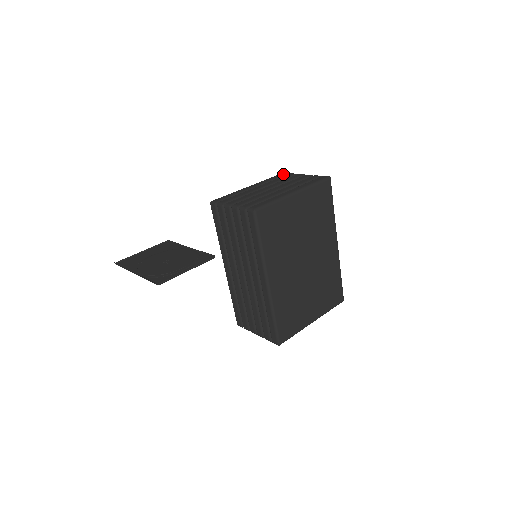
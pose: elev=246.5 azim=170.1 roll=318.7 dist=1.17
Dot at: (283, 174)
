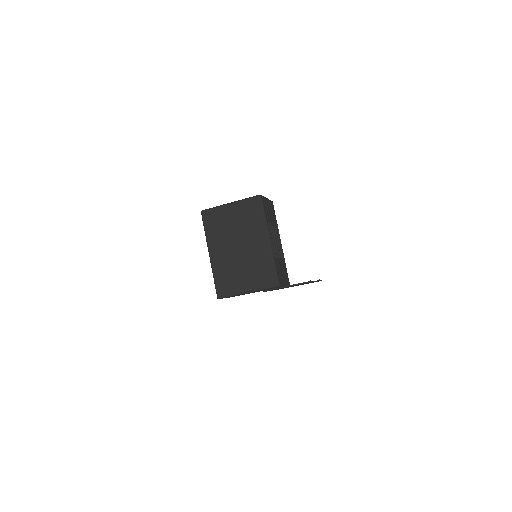
Dot at: occluded
